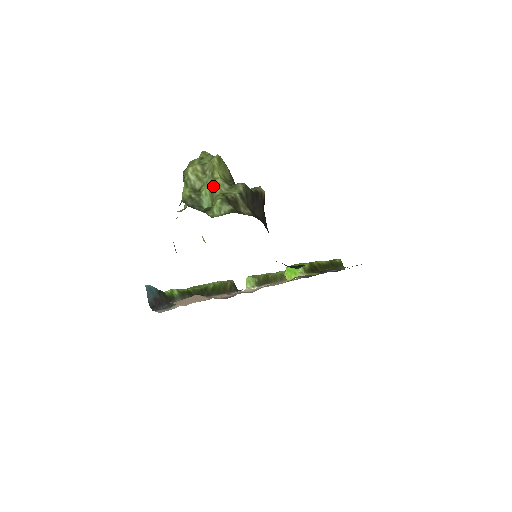
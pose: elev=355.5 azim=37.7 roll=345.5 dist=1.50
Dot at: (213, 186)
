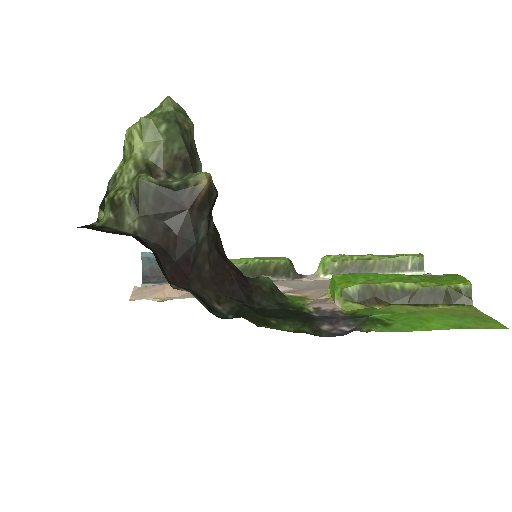
Dot at: (123, 170)
